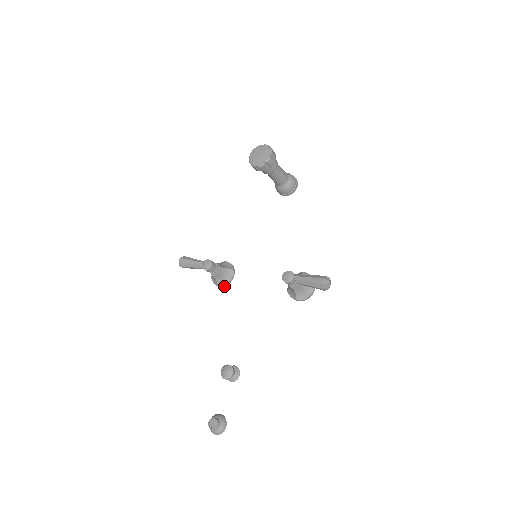
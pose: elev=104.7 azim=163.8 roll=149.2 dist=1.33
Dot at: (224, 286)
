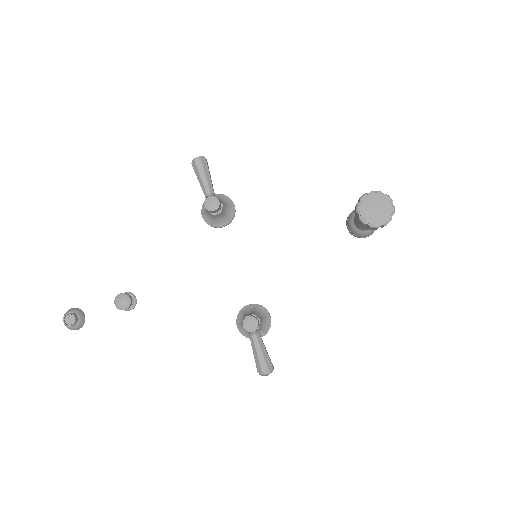
Dot at: (206, 222)
